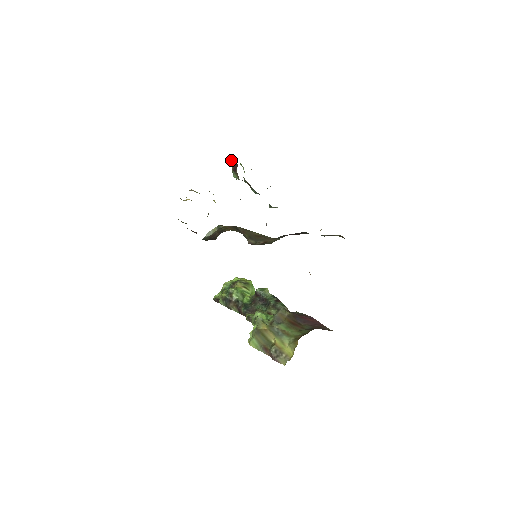
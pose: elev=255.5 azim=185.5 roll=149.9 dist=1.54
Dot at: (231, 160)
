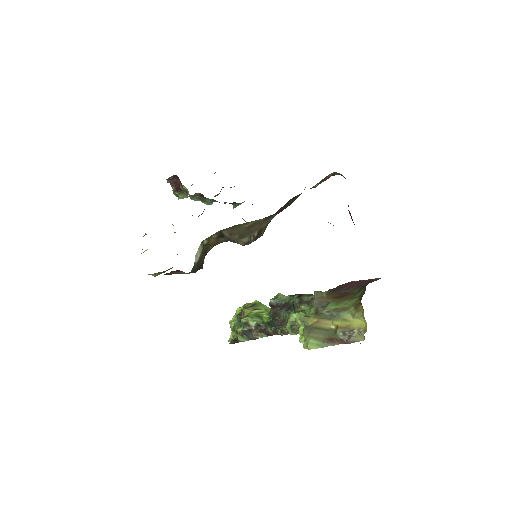
Dot at: (169, 180)
